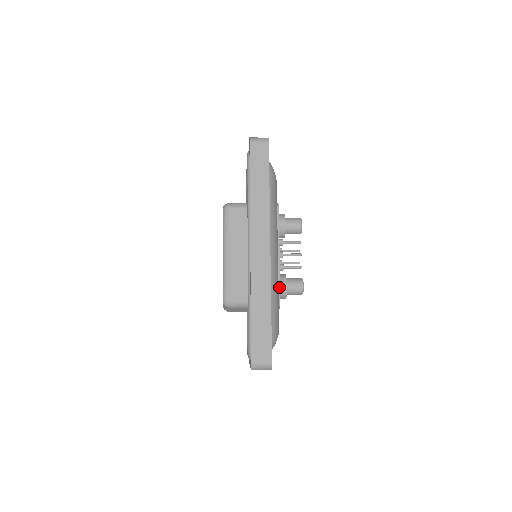
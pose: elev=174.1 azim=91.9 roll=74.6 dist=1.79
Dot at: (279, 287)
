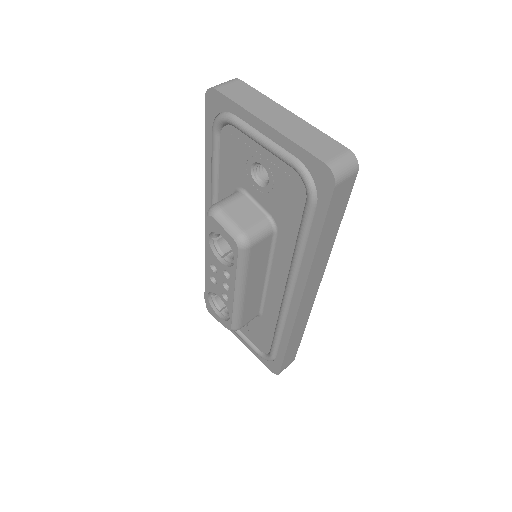
Dot at: occluded
